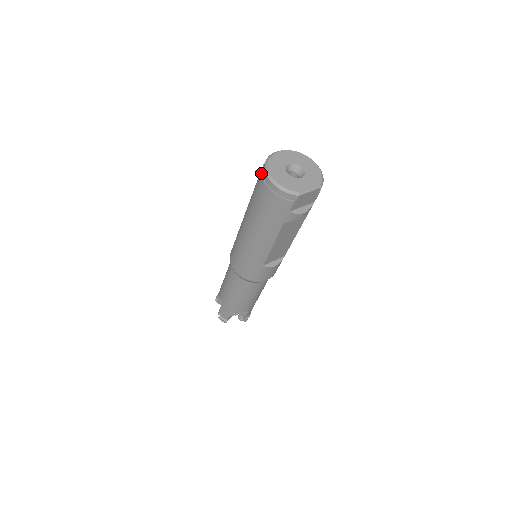
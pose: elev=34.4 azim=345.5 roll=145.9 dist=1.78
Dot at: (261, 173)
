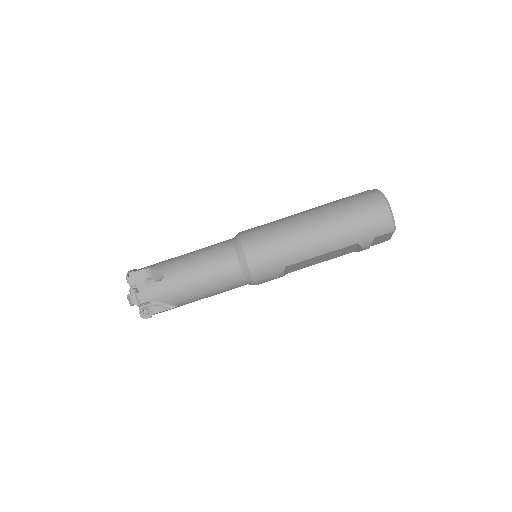
Dot at: (374, 194)
